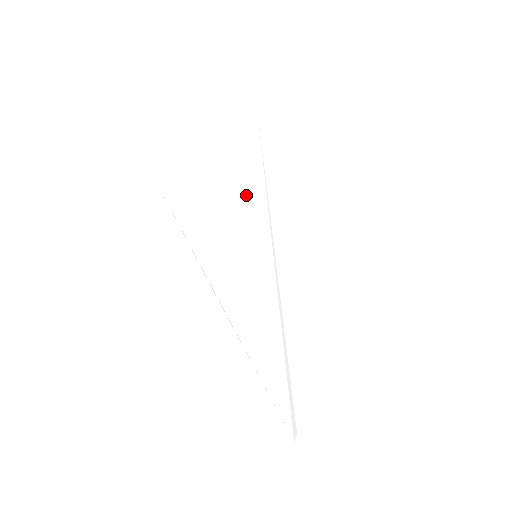
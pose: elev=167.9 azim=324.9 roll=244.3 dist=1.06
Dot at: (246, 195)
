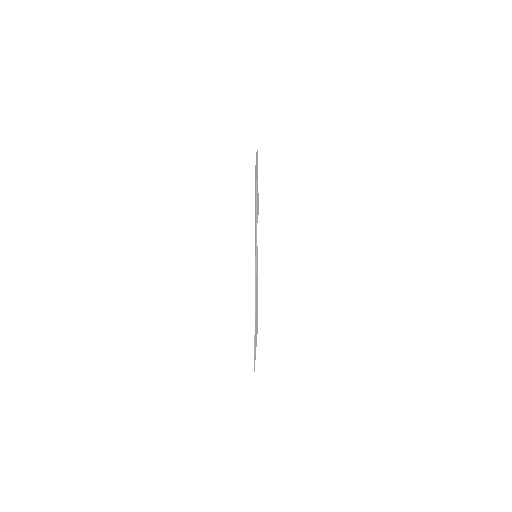
Dot at: occluded
